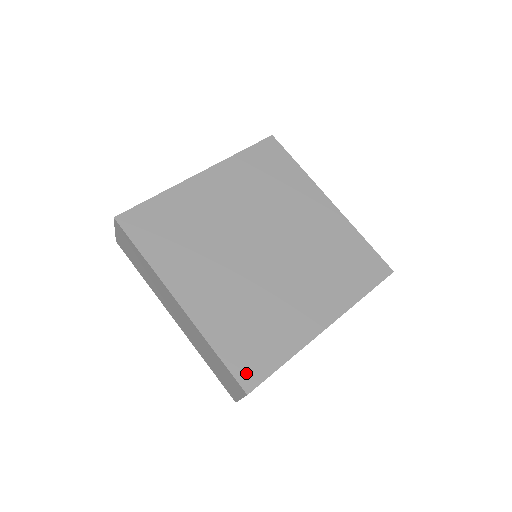
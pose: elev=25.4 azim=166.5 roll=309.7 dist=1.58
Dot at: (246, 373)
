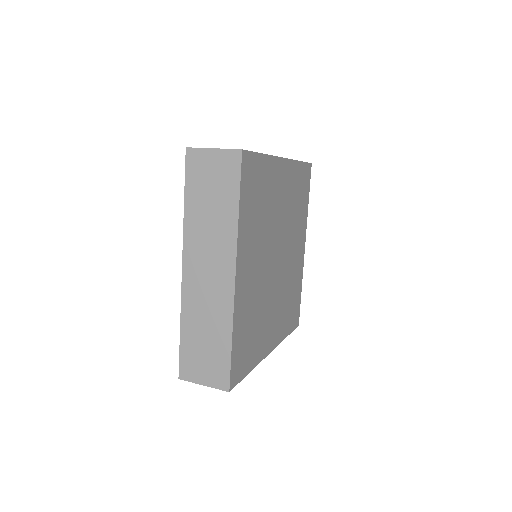
Dot at: (236, 371)
